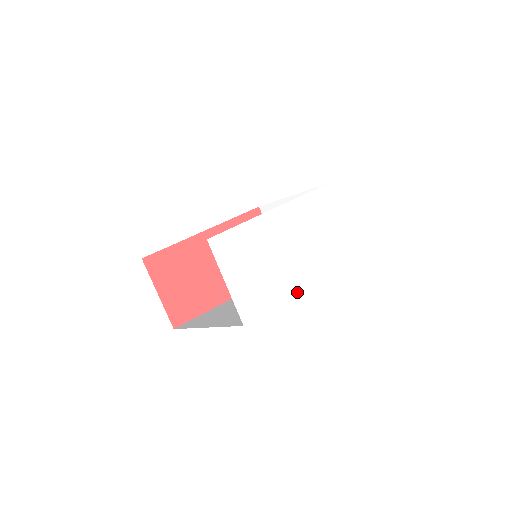
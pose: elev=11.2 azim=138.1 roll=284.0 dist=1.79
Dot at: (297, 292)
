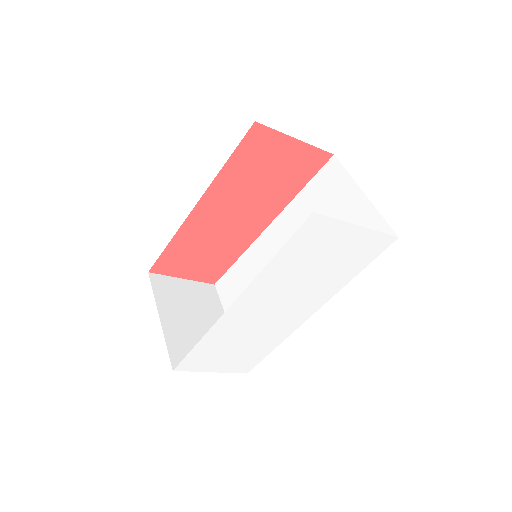
Dot at: (299, 325)
